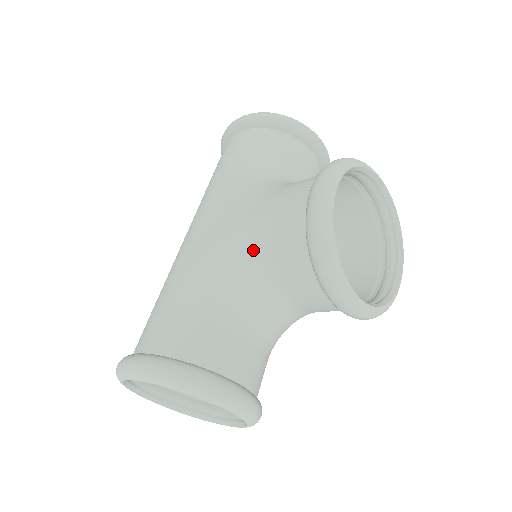
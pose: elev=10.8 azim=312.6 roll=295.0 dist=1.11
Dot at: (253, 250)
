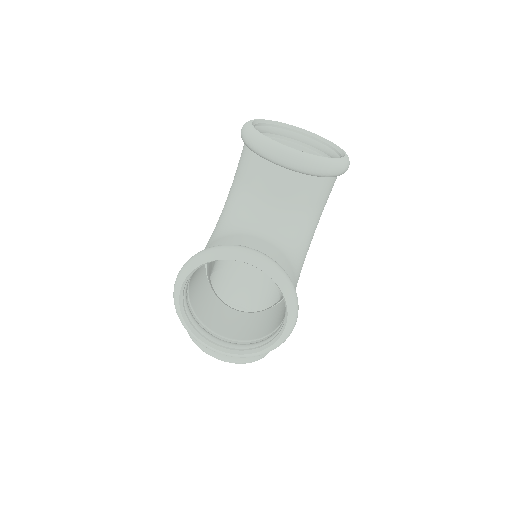
Dot at: occluded
